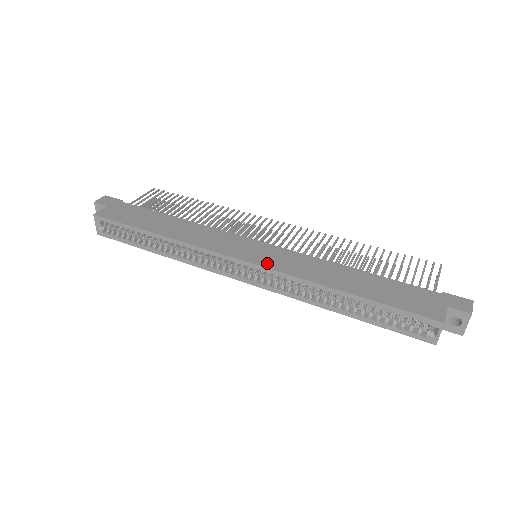
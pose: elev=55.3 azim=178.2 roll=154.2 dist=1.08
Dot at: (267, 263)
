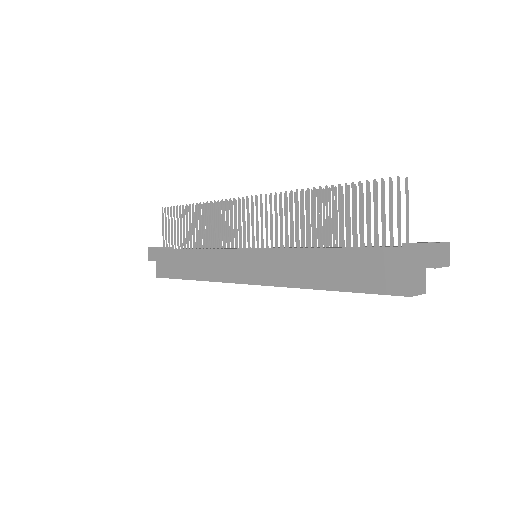
Dot at: (262, 279)
